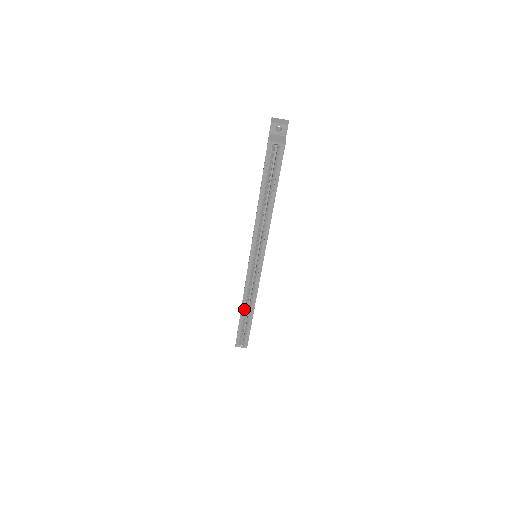
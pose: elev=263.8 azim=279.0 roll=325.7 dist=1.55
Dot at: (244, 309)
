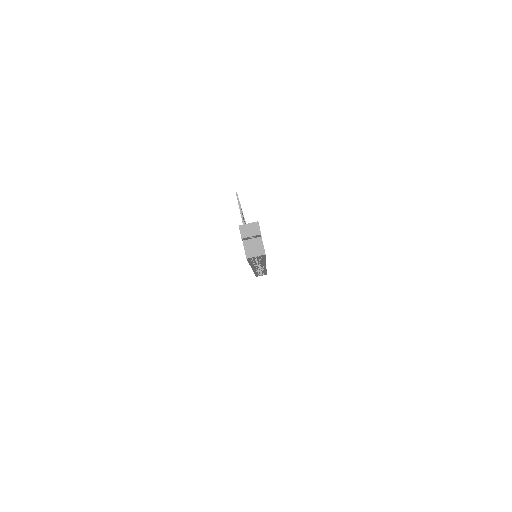
Dot at: (257, 273)
